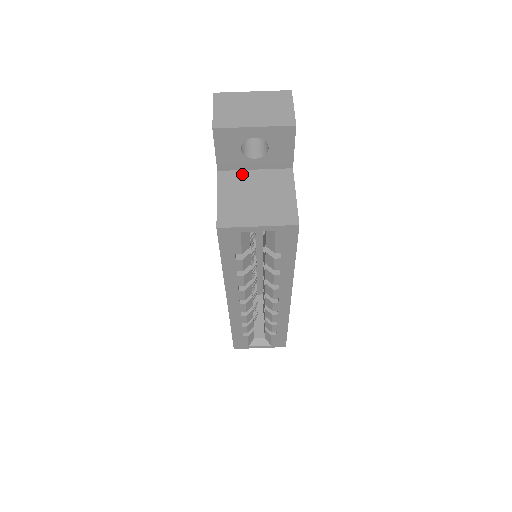
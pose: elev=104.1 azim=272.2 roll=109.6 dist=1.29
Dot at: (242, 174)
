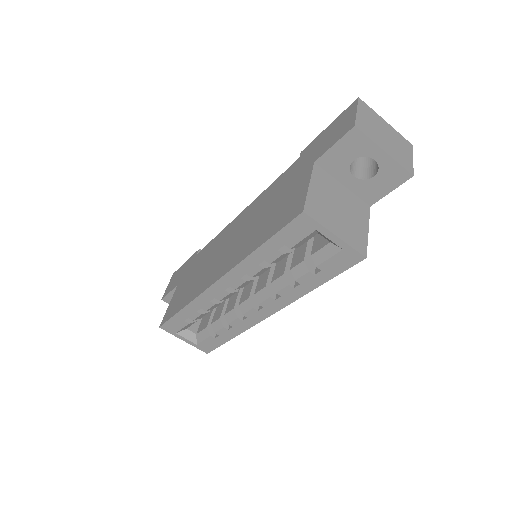
Dot at: (333, 181)
